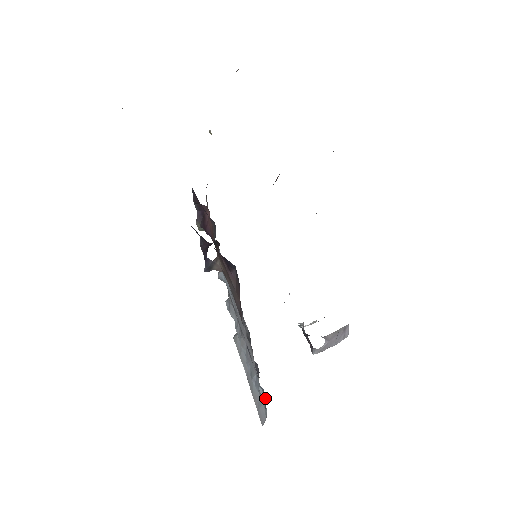
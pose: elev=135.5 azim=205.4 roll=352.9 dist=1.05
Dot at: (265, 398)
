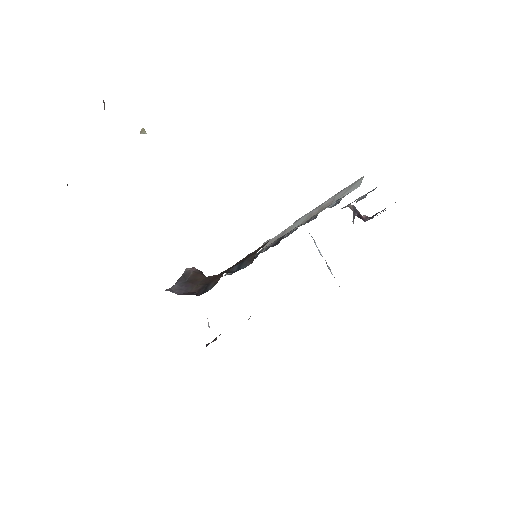
Dot at: occluded
